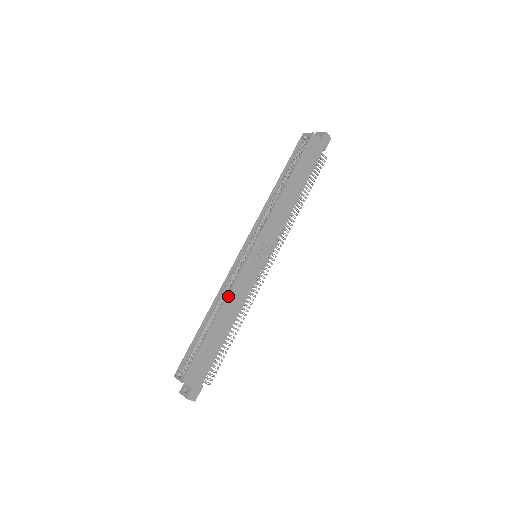
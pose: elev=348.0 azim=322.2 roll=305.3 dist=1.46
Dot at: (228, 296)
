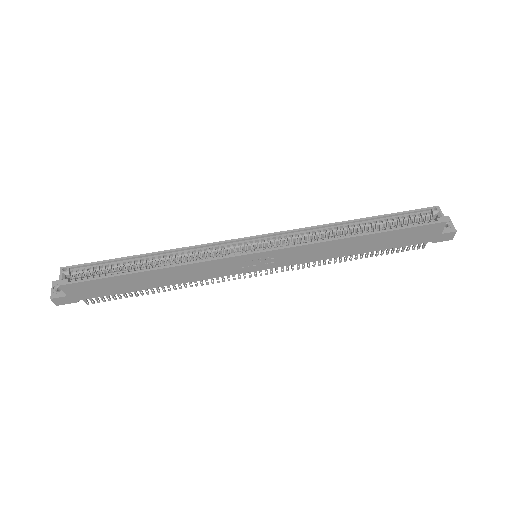
Dot at: (187, 265)
